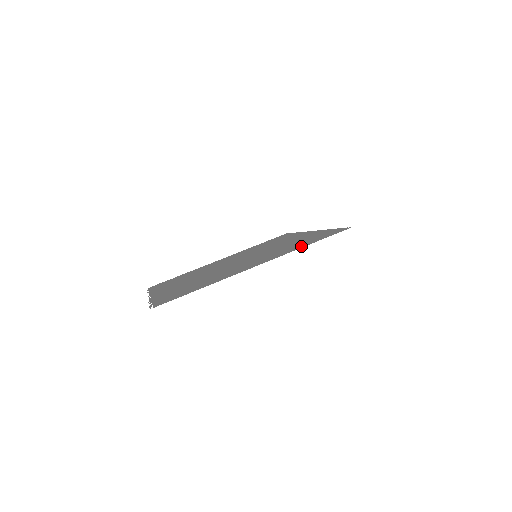
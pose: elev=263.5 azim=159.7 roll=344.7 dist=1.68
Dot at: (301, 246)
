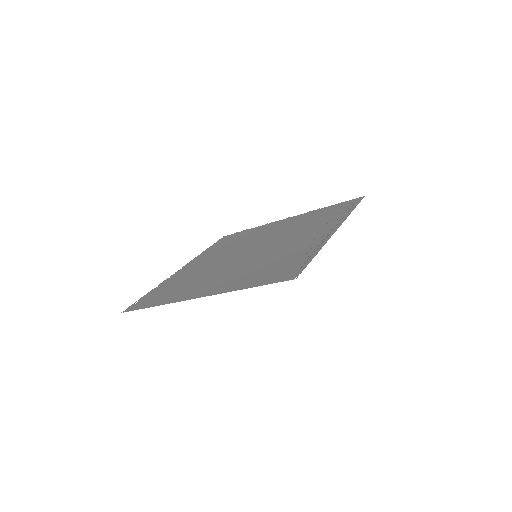
Dot at: (244, 284)
